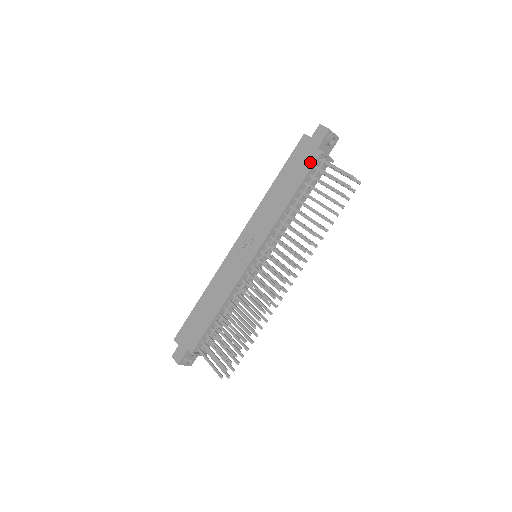
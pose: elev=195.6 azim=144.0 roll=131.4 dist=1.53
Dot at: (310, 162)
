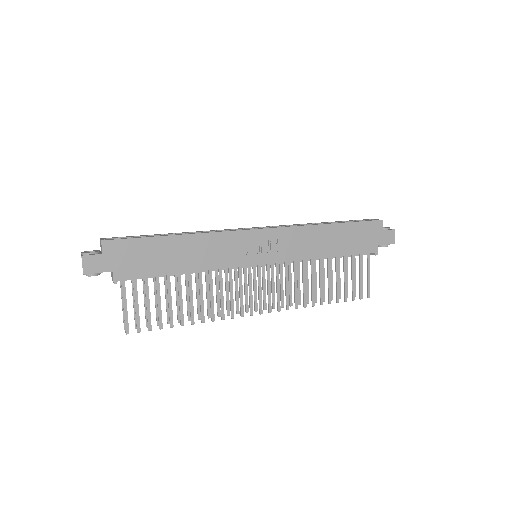
Dot at: (365, 249)
